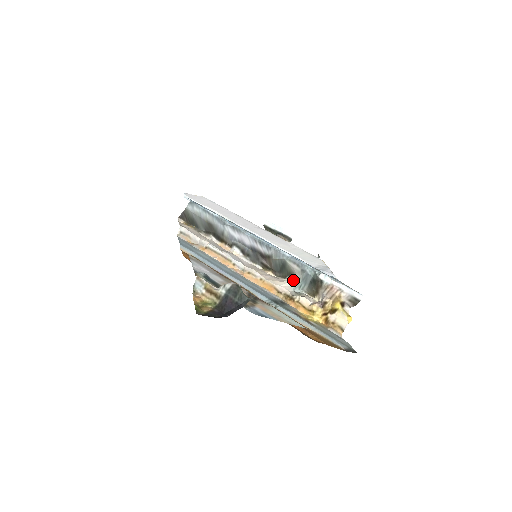
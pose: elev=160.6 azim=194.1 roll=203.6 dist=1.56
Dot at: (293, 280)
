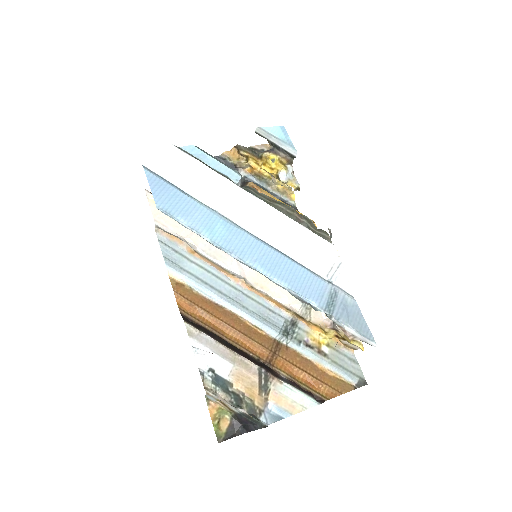
Dot at: occluded
